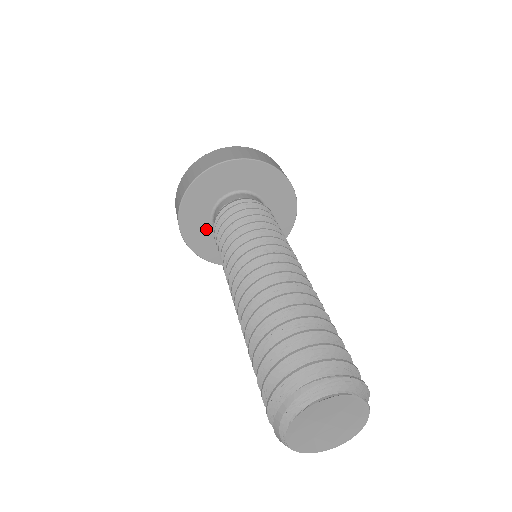
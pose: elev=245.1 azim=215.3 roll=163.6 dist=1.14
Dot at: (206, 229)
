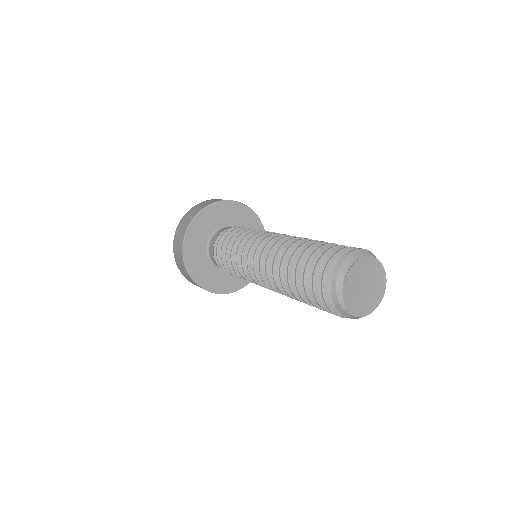
Dot at: (207, 266)
